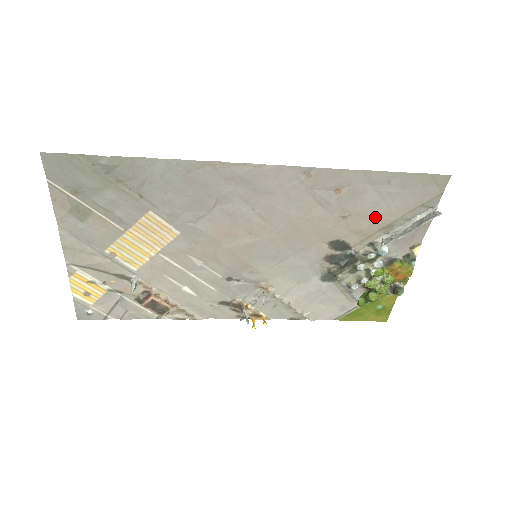
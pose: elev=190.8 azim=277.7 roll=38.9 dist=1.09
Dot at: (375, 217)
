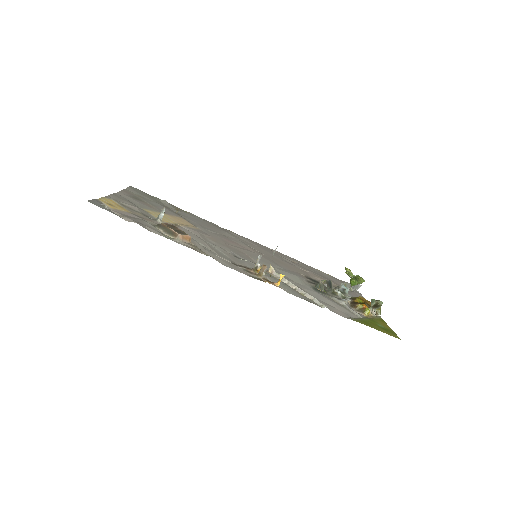
Dot at: (325, 279)
